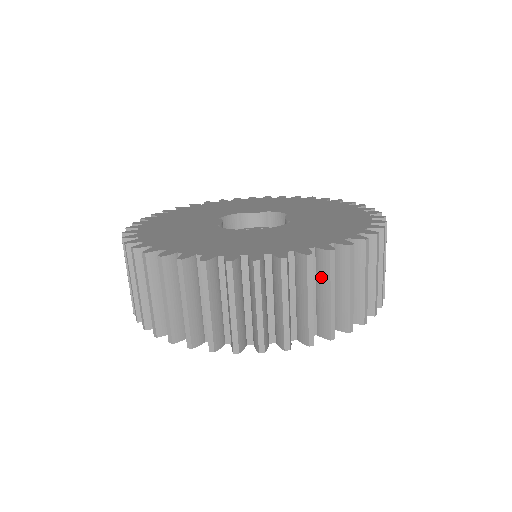
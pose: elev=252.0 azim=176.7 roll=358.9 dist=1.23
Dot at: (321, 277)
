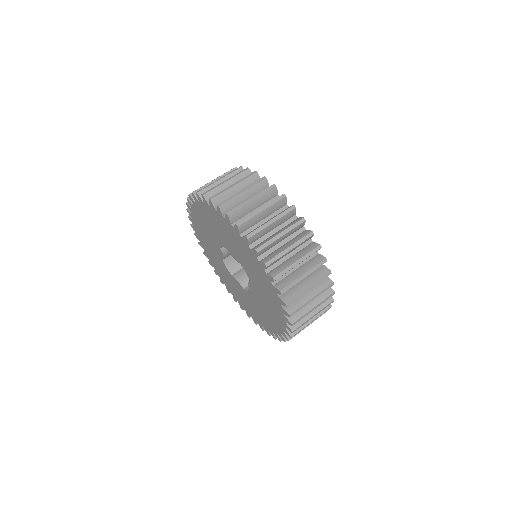
Dot at: (286, 226)
